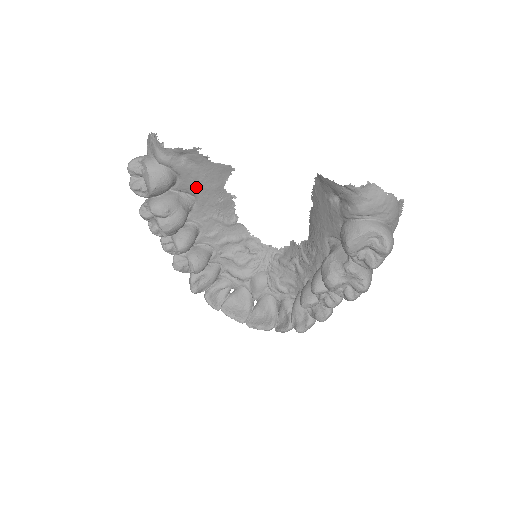
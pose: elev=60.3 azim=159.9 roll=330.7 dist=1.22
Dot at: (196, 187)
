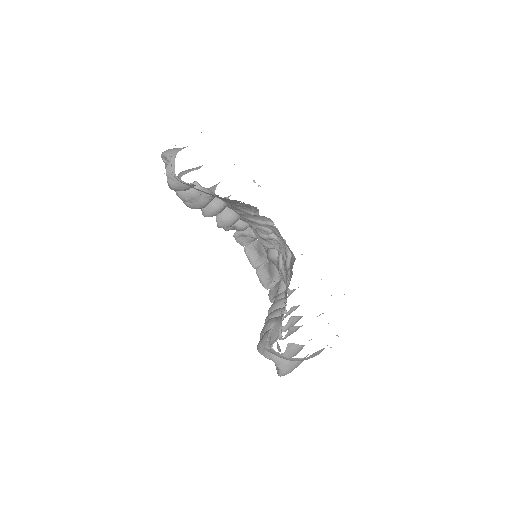
Dot at: occluded
